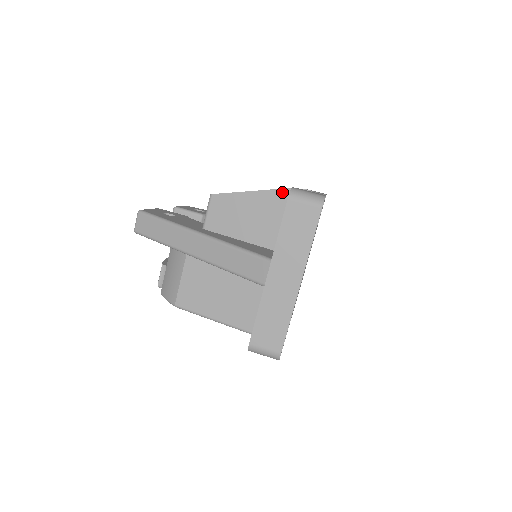
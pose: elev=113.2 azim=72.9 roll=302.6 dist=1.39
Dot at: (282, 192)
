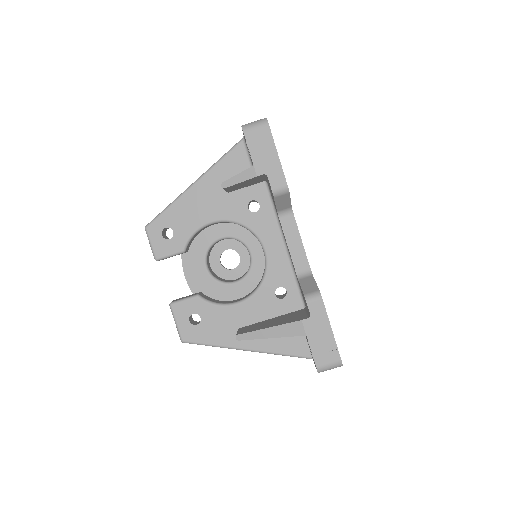
Dot at: occluded
